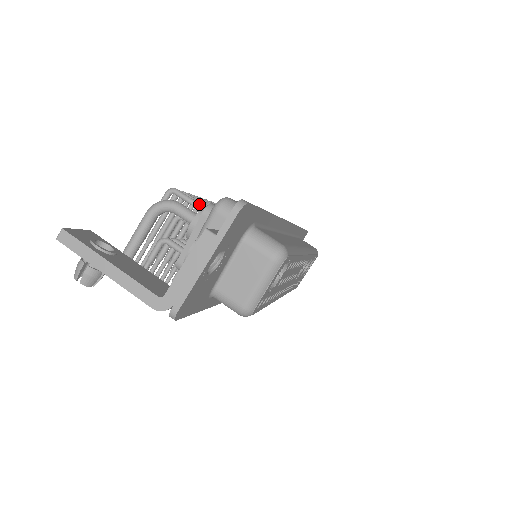
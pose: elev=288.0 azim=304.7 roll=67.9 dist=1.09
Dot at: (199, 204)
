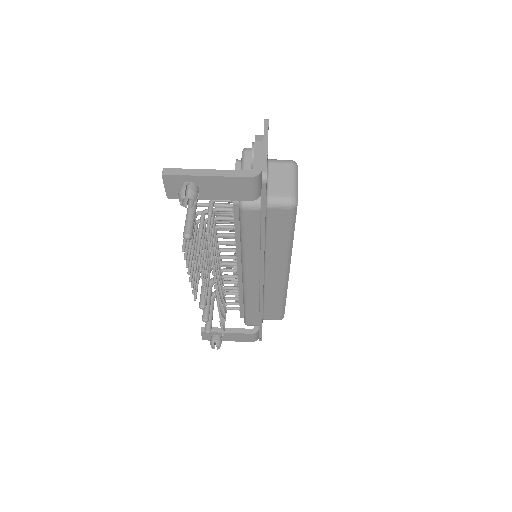
Dot at: occluded
